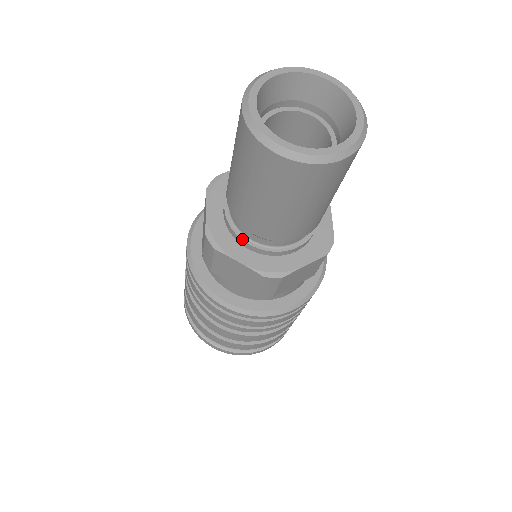
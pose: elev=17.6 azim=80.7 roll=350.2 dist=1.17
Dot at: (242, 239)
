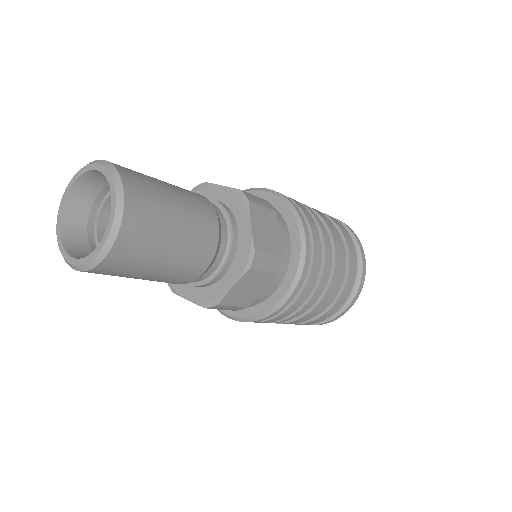
Dot at: occluded
